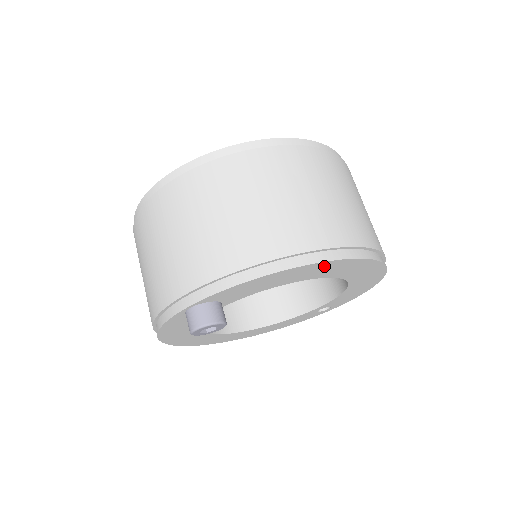
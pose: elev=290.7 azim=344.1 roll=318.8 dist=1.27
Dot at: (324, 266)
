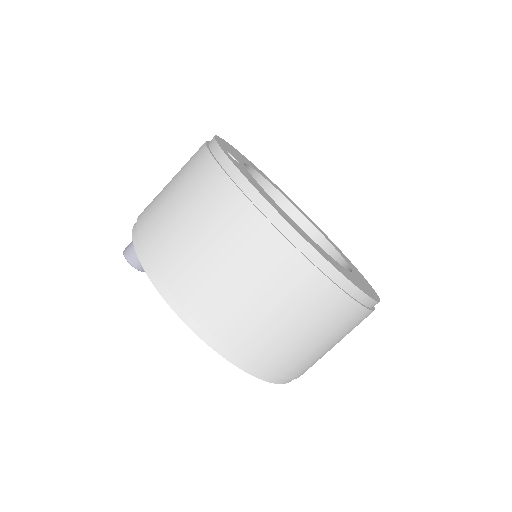
Dot at: occluded
